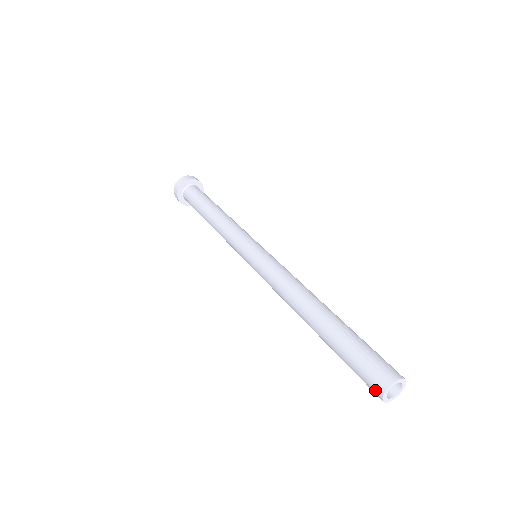
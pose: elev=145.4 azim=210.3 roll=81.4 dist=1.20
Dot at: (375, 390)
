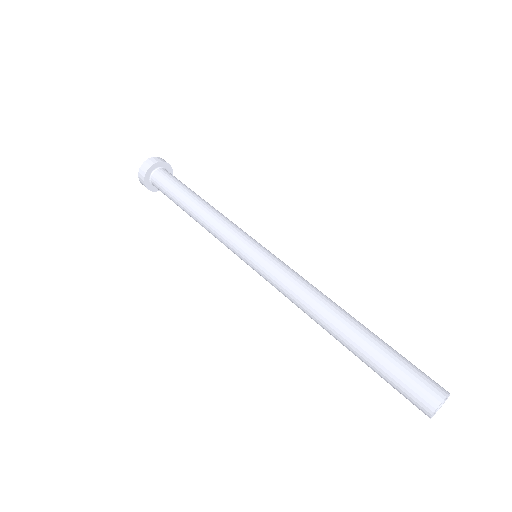
Dot at: (423, 406)
